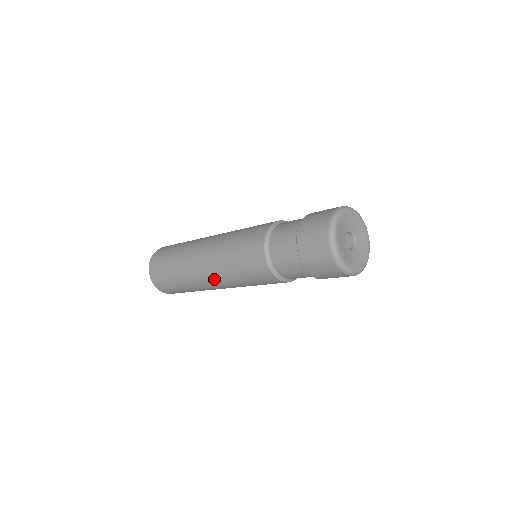
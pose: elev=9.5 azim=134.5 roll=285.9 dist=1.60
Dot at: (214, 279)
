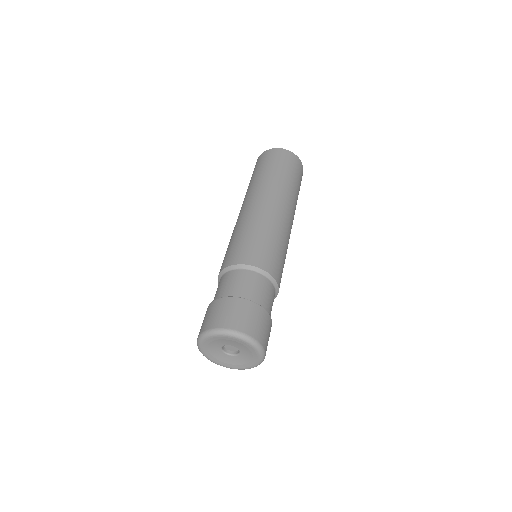
Dot at: occluded
